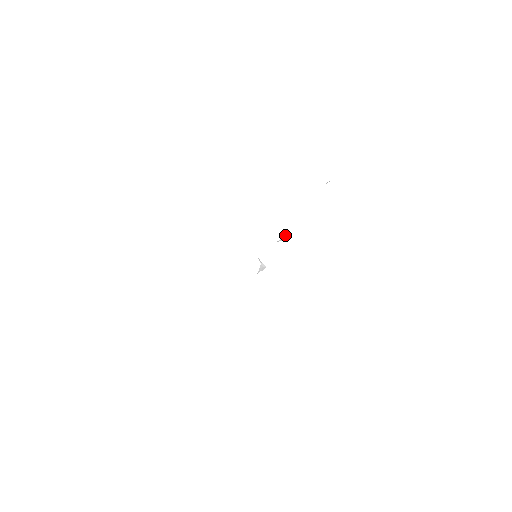
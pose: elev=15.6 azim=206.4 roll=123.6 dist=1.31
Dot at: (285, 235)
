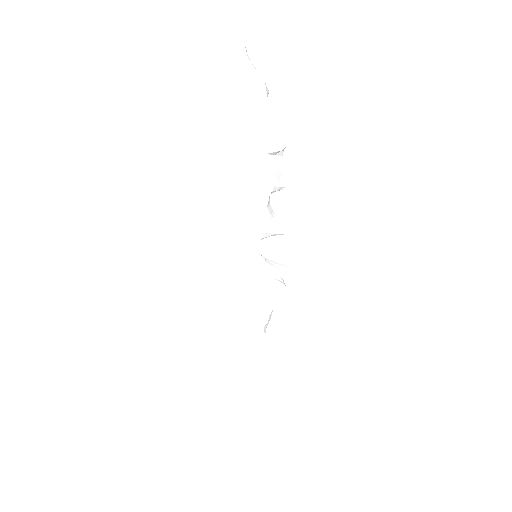
Dot at: (271, 226)
